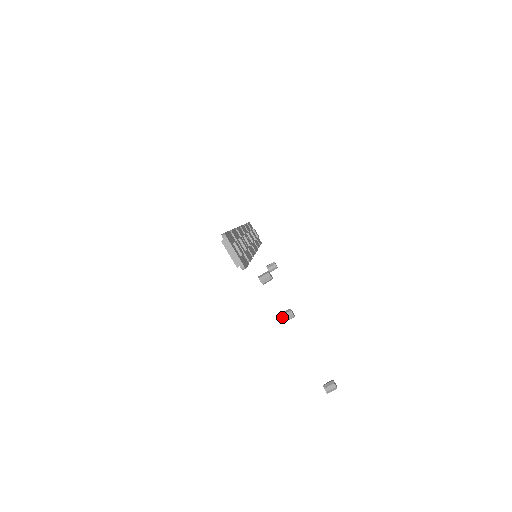
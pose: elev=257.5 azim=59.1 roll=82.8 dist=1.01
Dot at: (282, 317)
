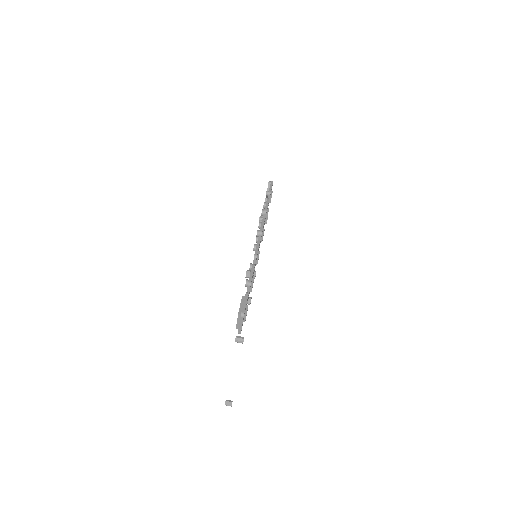
Dot at: occluded
